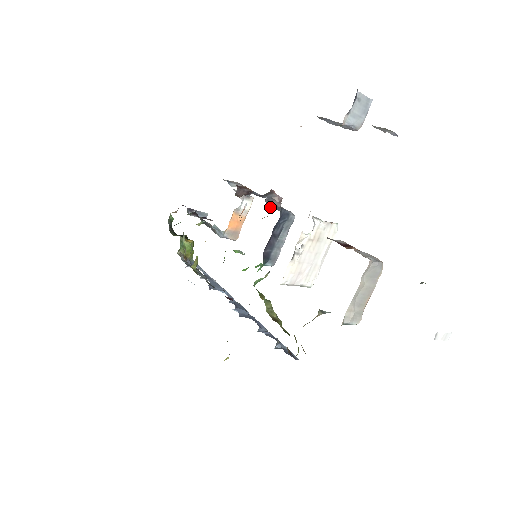
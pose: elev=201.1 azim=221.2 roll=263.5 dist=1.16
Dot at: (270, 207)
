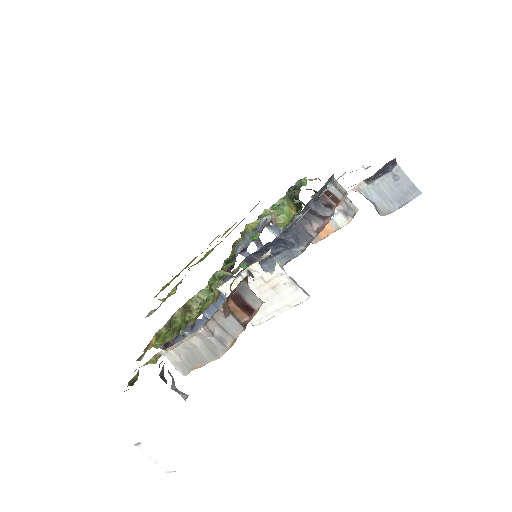
Dot at: occluded
